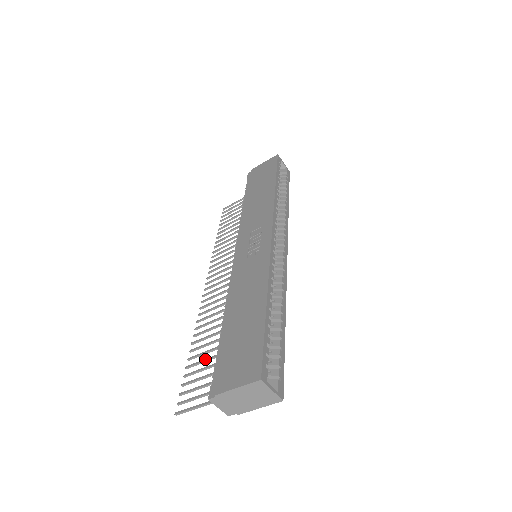
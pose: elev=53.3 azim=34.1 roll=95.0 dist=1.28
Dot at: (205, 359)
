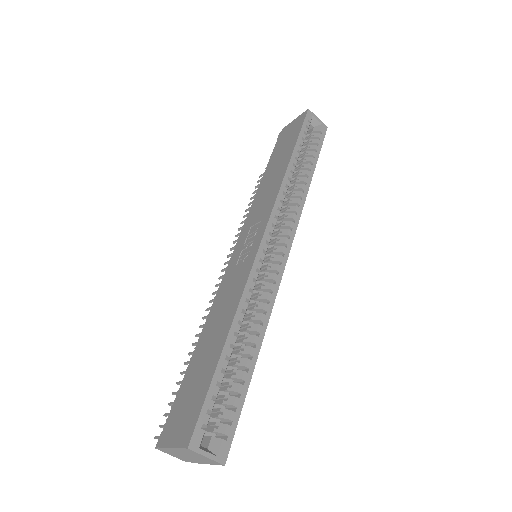
Dot at: occluded
